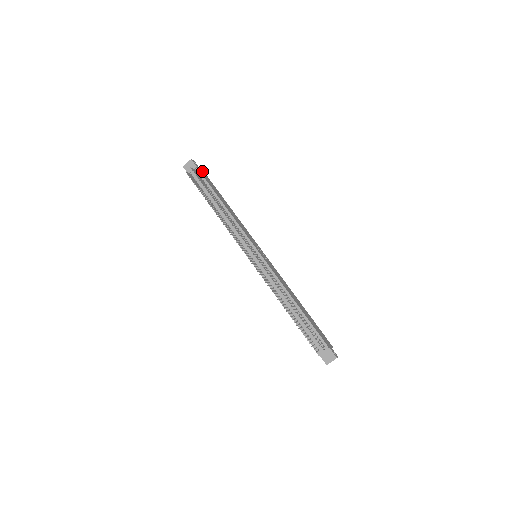
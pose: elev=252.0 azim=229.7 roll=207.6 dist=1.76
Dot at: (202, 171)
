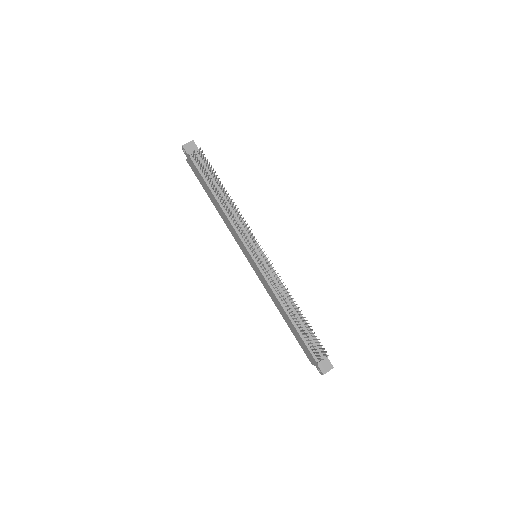
Dot at: occluded
